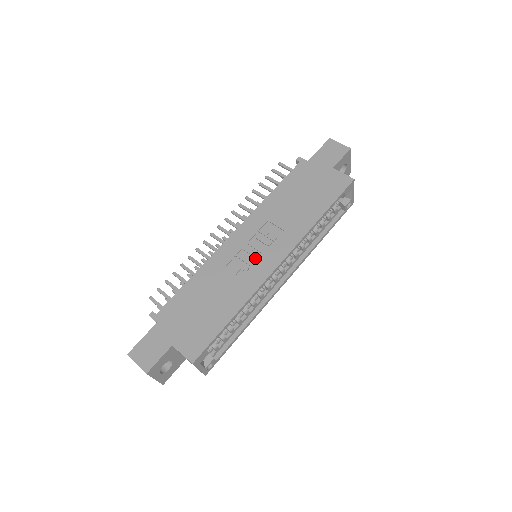
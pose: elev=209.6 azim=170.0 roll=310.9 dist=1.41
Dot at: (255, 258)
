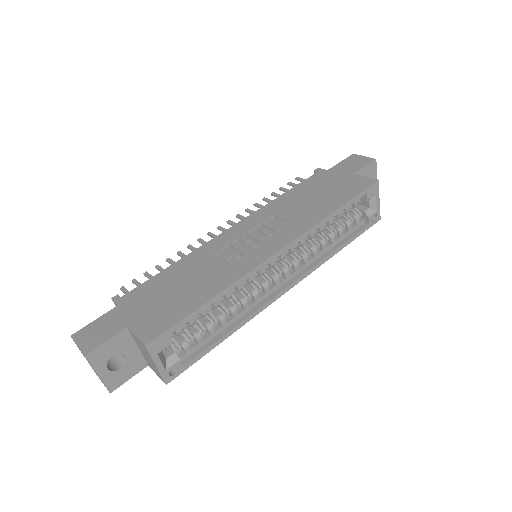
Dot at: (251, 247)
